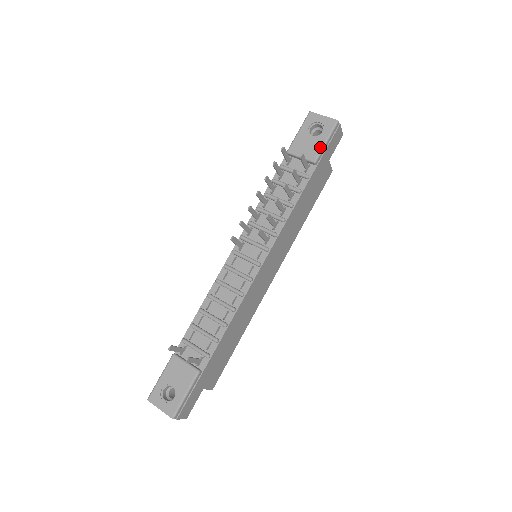
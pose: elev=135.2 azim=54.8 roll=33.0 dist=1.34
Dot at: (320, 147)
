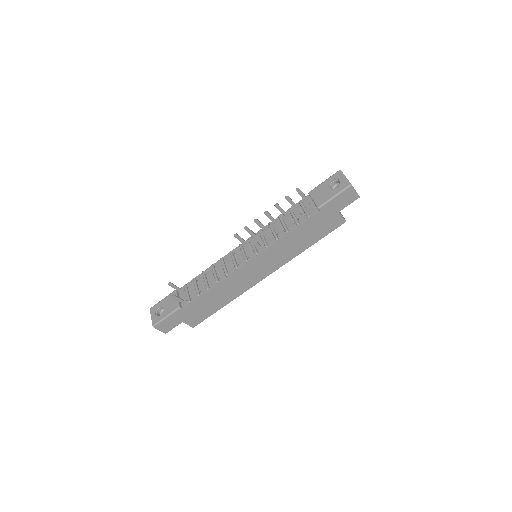
Dot at: (328, 199)
